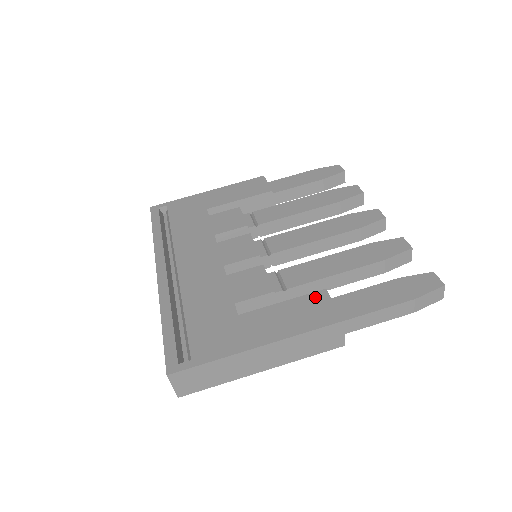
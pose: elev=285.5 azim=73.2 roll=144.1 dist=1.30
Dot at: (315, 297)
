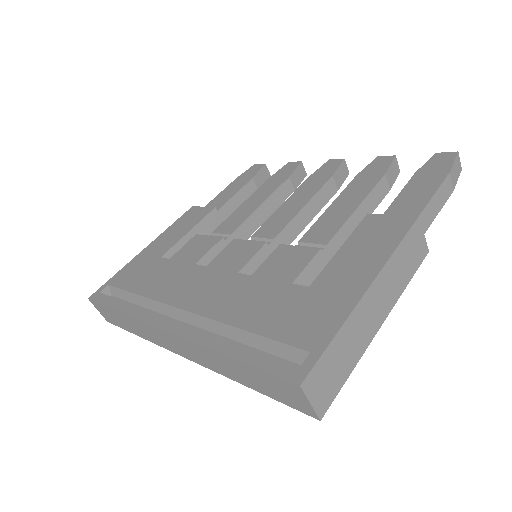
Dot at: (367, 224)
